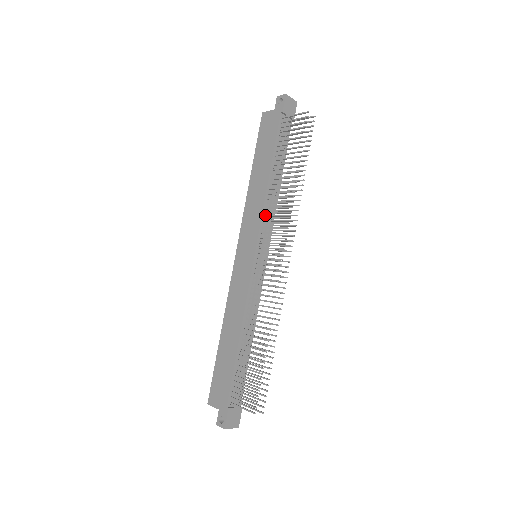
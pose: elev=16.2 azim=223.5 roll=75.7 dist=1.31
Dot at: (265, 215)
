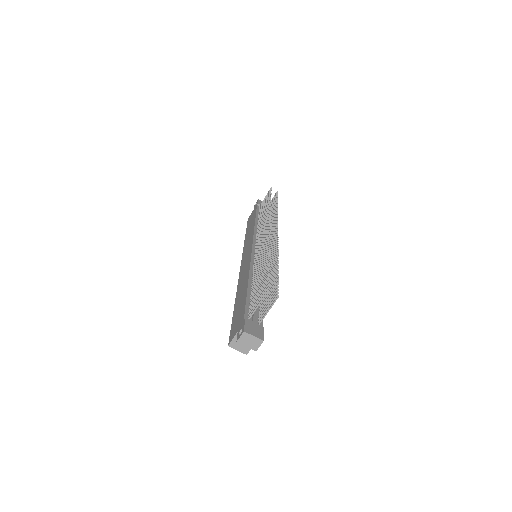
Dot at: occluded
